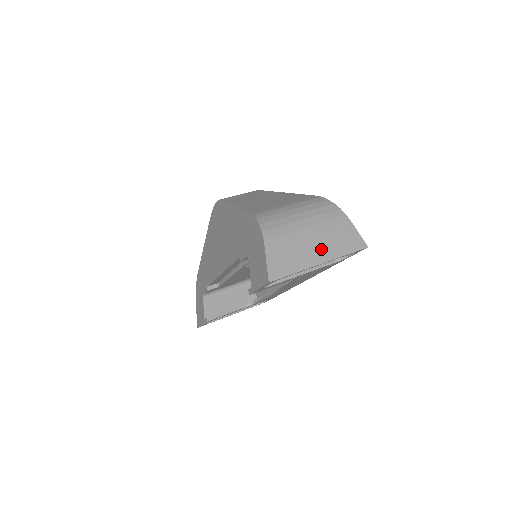
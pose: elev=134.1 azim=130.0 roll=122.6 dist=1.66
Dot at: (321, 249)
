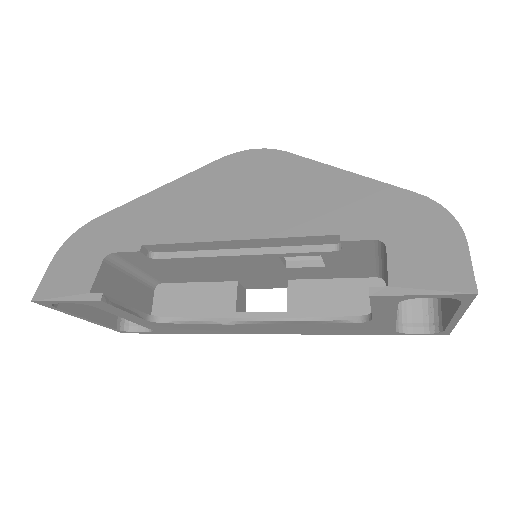
Dot at: occluded
